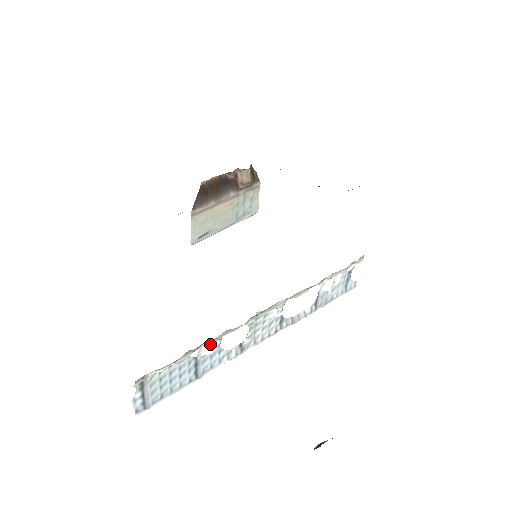
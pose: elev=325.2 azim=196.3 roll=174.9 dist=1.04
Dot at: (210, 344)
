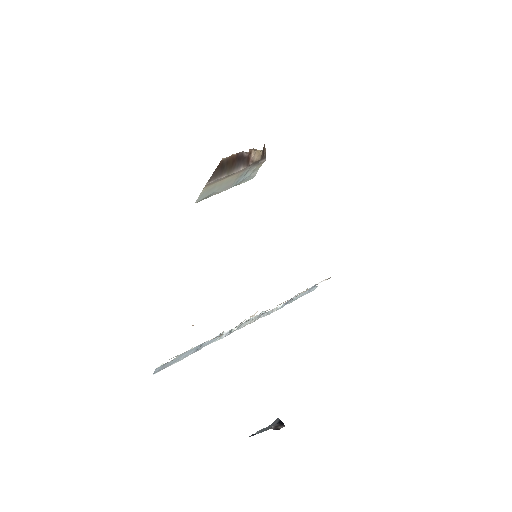
Dot at: occluded
